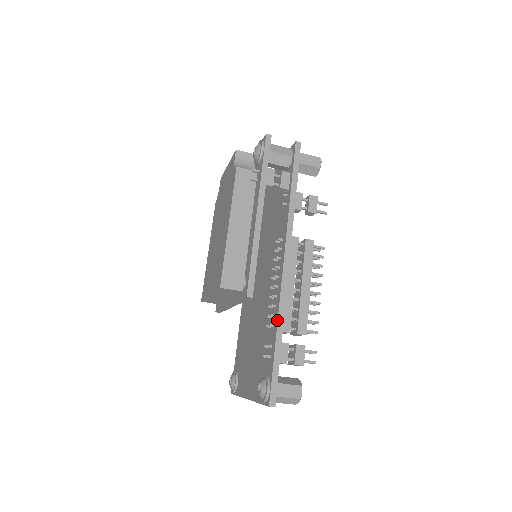
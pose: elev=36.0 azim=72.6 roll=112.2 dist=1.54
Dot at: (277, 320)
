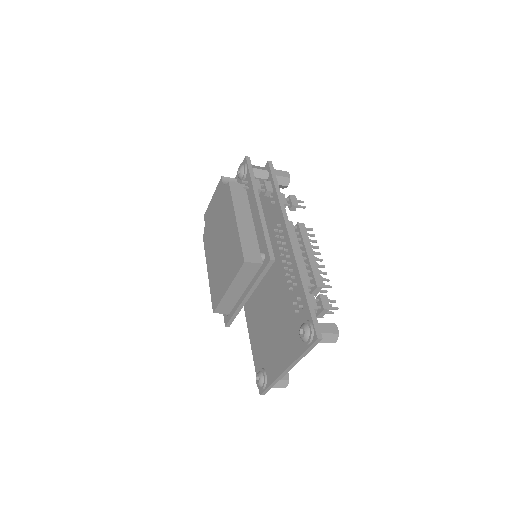
Dot at: (299, 275)
